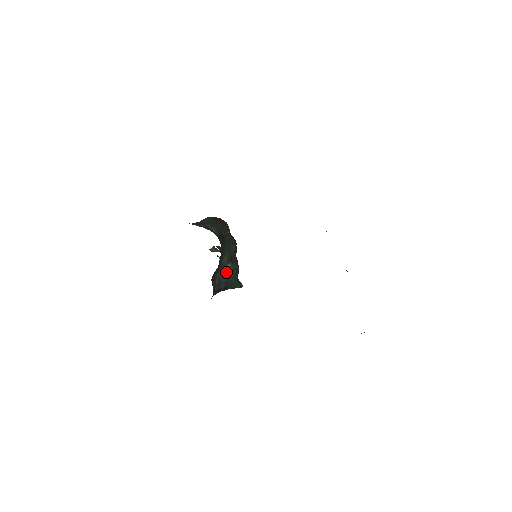
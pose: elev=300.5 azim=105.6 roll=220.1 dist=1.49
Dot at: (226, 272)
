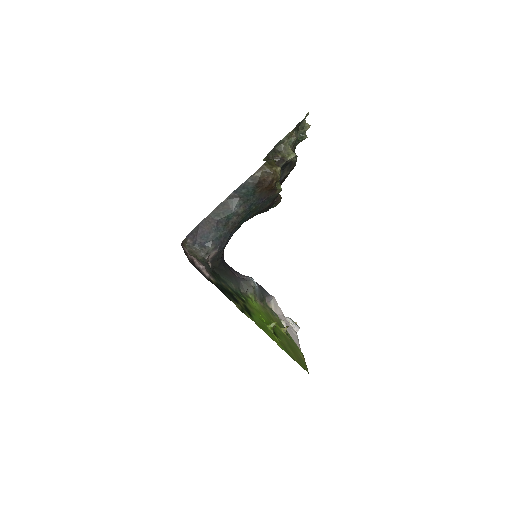
Dot at: occluded
